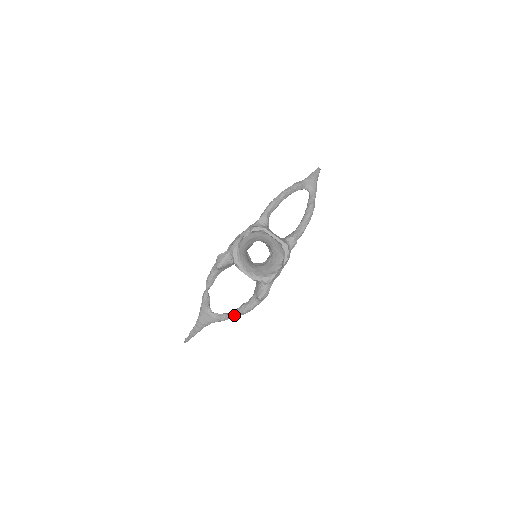
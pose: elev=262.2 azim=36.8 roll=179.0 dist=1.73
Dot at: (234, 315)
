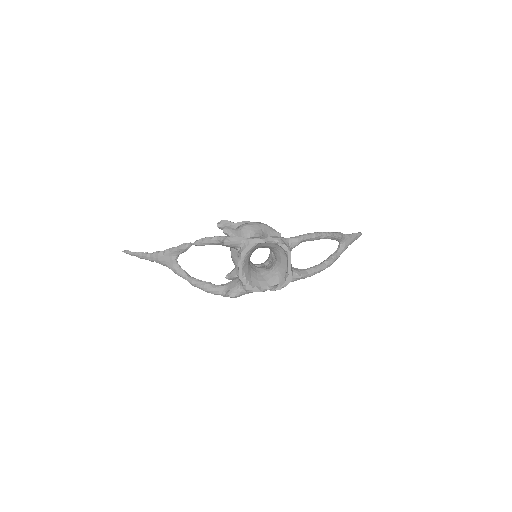
Dot at: (193, 283)
